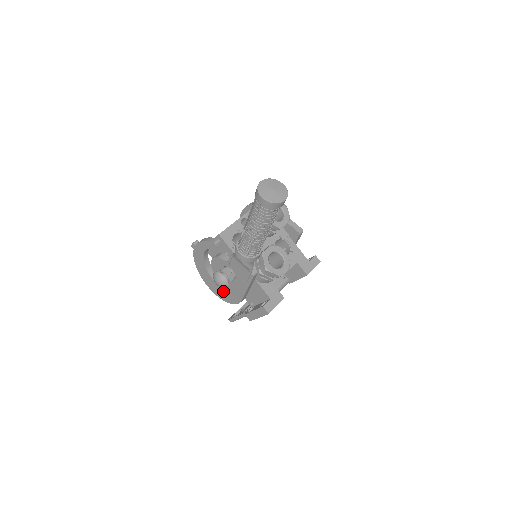
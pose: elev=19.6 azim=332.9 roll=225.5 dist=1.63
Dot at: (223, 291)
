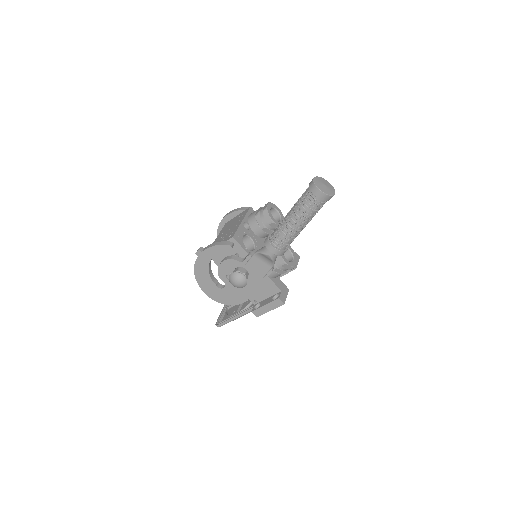
Dot at: (226, 294)
